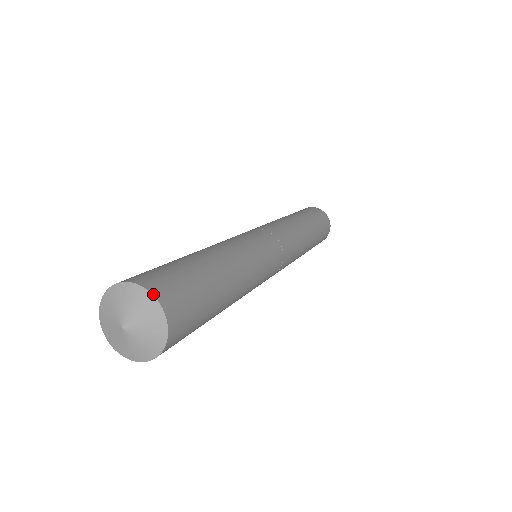
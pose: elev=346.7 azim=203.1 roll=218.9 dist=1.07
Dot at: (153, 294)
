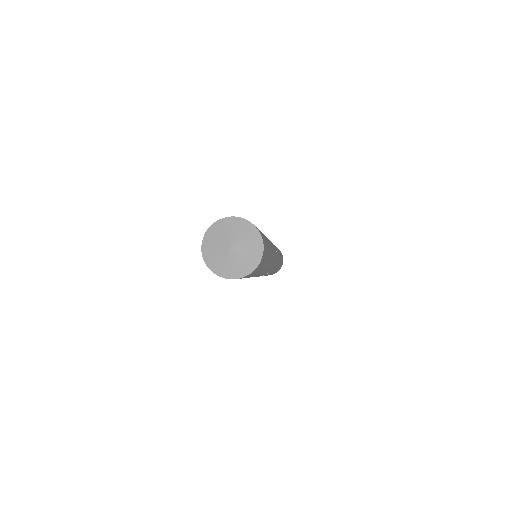
Dot at: (263, 243)
